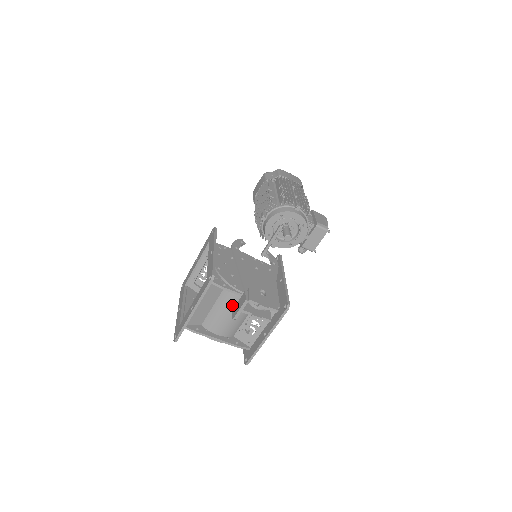
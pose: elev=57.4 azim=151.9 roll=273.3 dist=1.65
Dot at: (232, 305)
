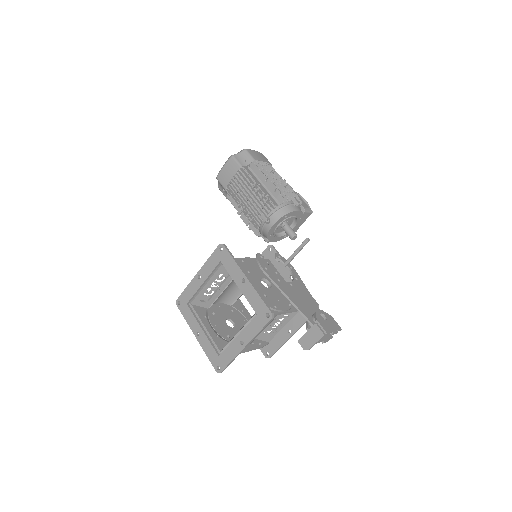
Dot at: occluded
